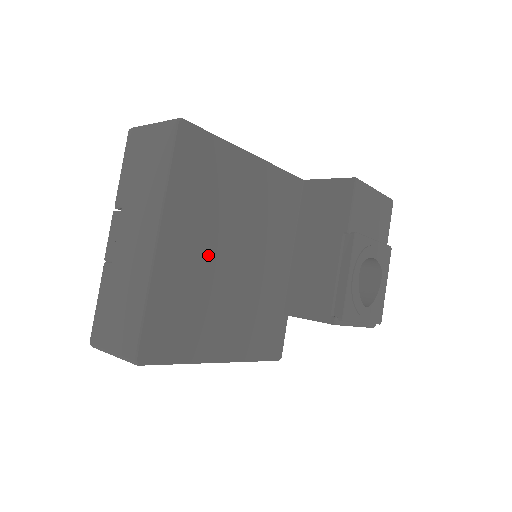
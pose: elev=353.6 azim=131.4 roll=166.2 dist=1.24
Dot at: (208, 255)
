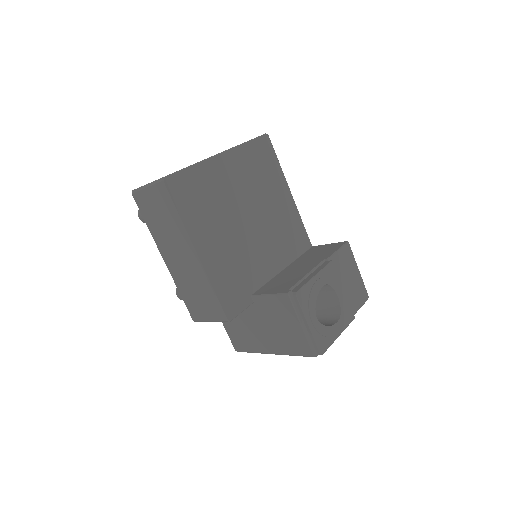
Dot at: (236, 195)
